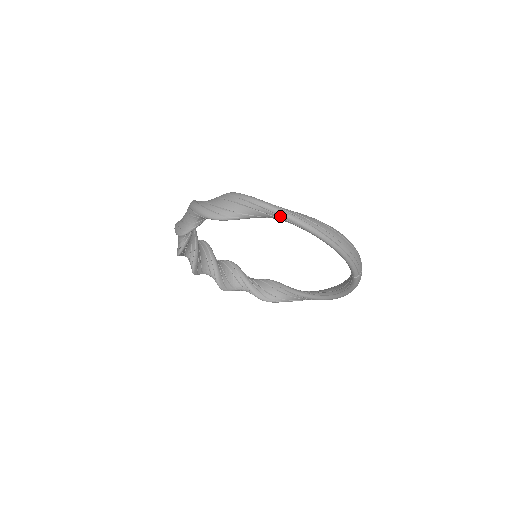
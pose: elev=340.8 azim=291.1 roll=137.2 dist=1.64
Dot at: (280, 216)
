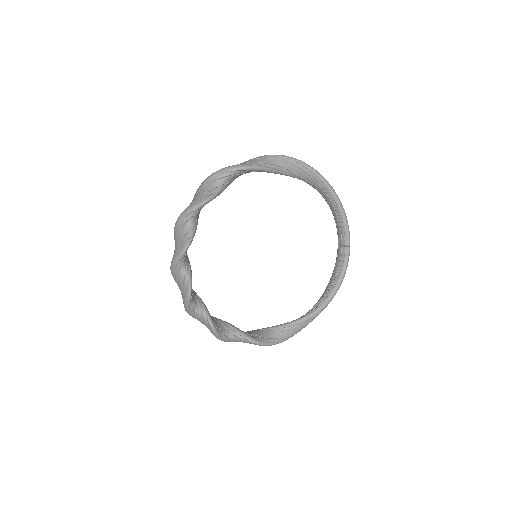
Dot at: (299, 163)
